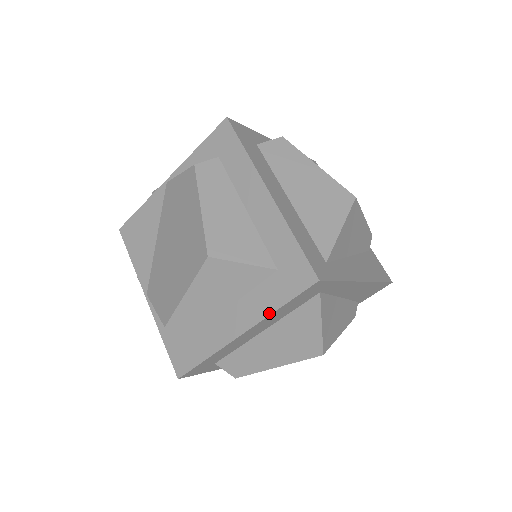
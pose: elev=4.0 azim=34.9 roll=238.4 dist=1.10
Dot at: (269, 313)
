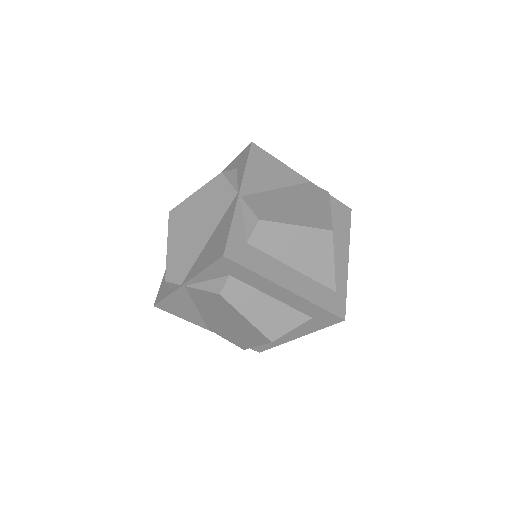
Dot at: (314, 331)
